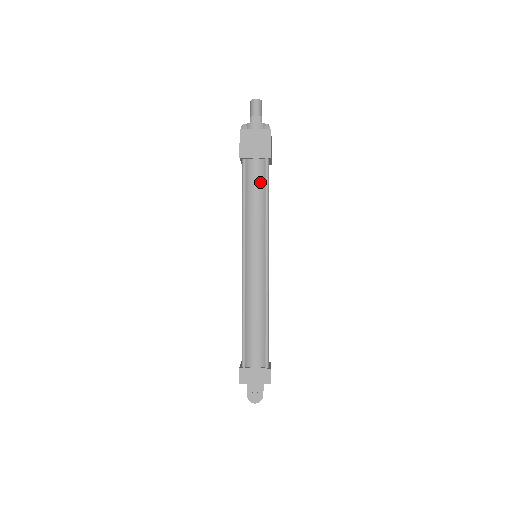
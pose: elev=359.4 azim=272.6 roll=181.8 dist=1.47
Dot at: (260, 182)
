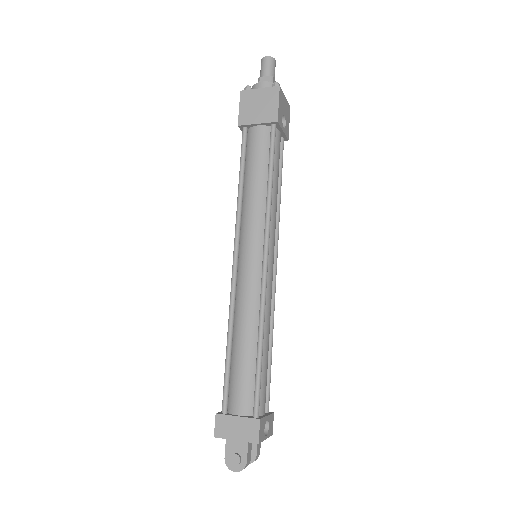
Dot at: (263, 155)
